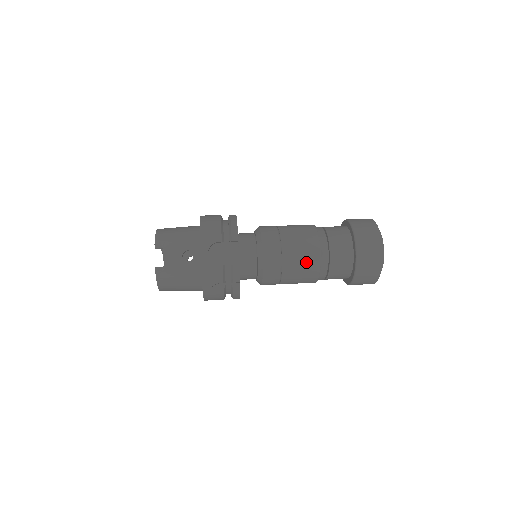
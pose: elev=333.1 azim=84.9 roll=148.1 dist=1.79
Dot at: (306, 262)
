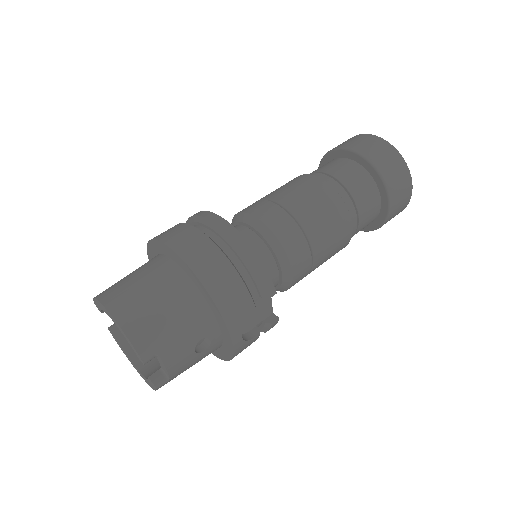
Dot at: (336, 252)
